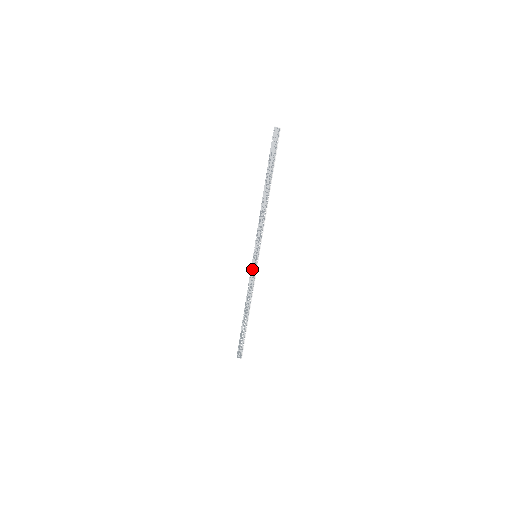
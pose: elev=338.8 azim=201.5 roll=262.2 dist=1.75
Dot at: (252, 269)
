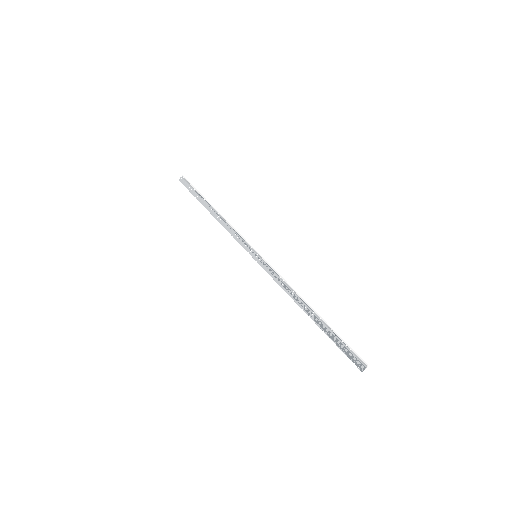
Dot at: (265, 269)
